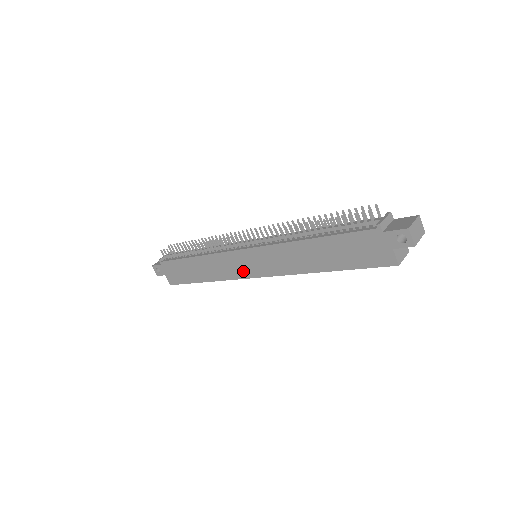
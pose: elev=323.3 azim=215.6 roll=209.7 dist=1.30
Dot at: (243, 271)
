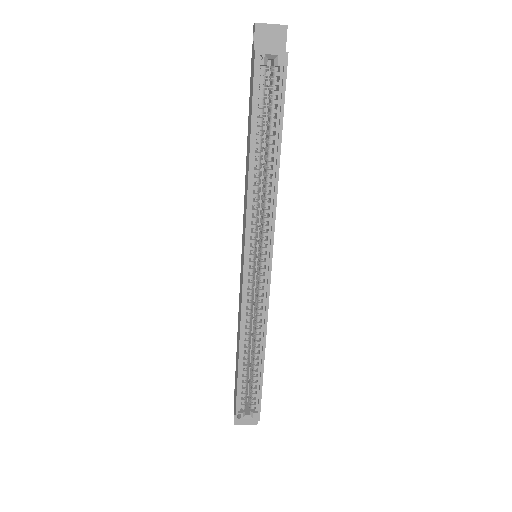
Dot at: (242, 277)
